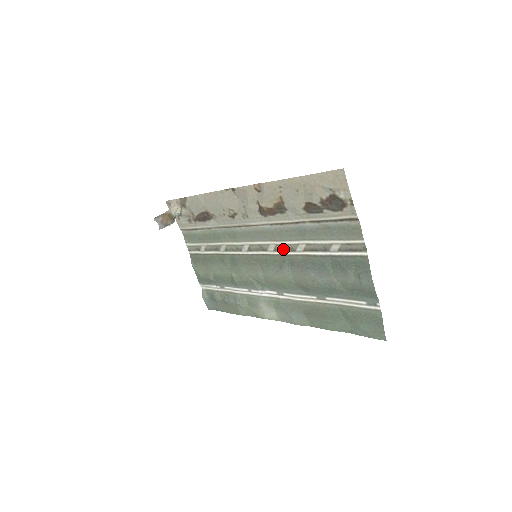
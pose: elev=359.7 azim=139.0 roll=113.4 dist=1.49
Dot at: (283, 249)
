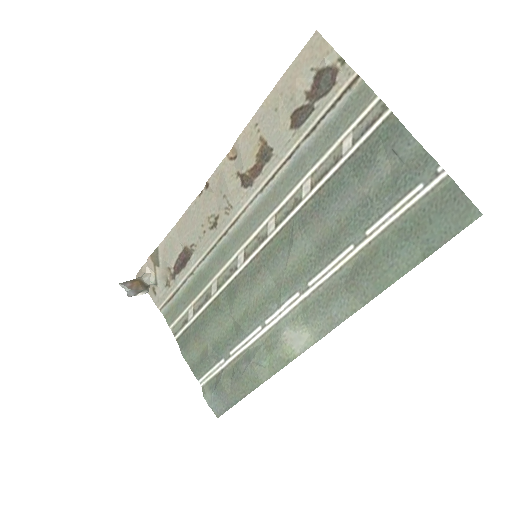
Dot at: (286, 212)
